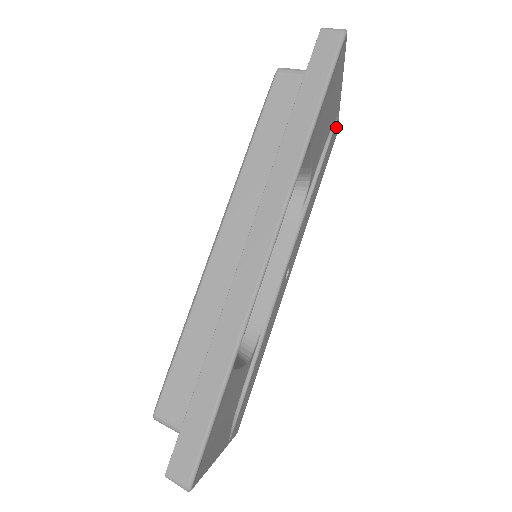
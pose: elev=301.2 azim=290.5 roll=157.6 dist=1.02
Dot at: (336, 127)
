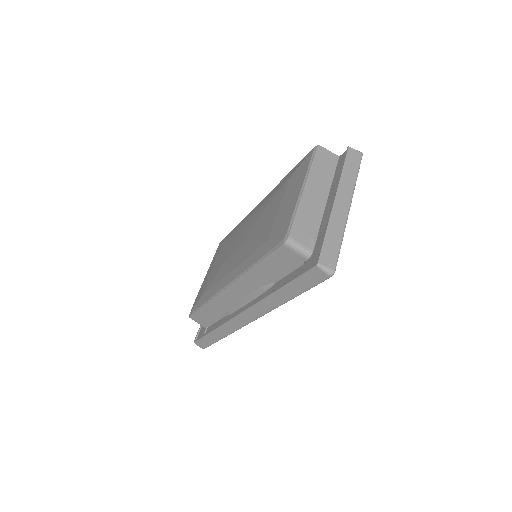
Dot at: occluded
